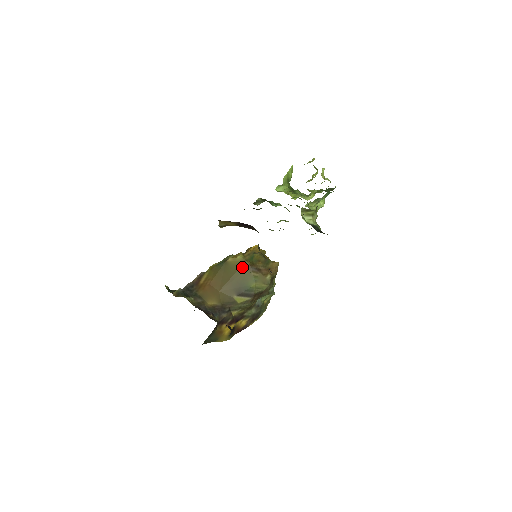
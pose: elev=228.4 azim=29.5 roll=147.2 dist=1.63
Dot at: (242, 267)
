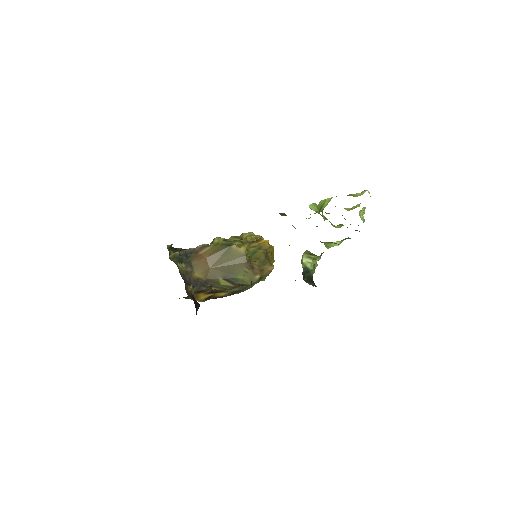
Dot at: (239, 259)
